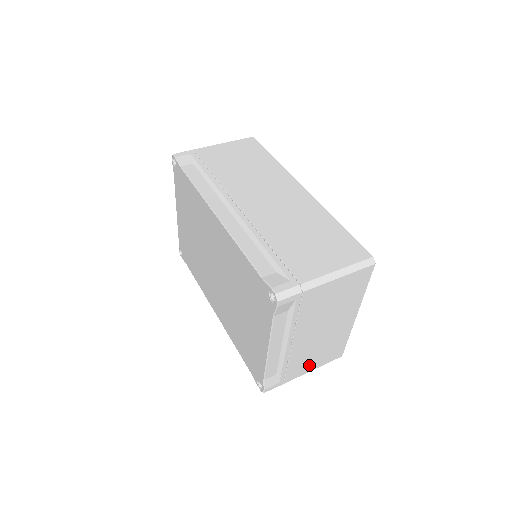
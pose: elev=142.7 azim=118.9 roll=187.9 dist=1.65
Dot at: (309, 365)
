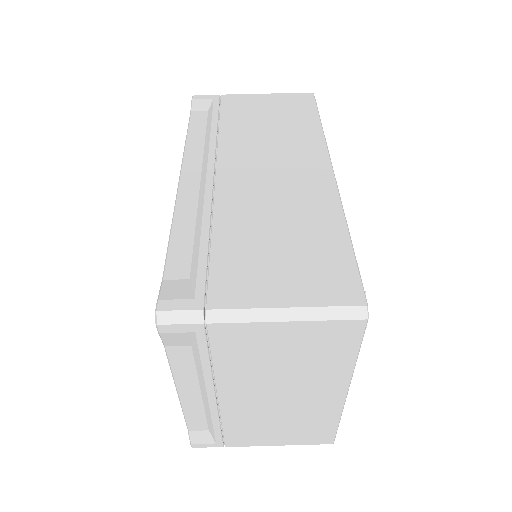
Dot at: (267, 437)
